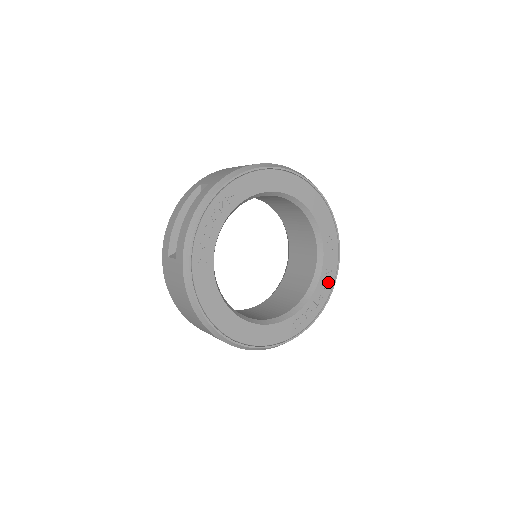
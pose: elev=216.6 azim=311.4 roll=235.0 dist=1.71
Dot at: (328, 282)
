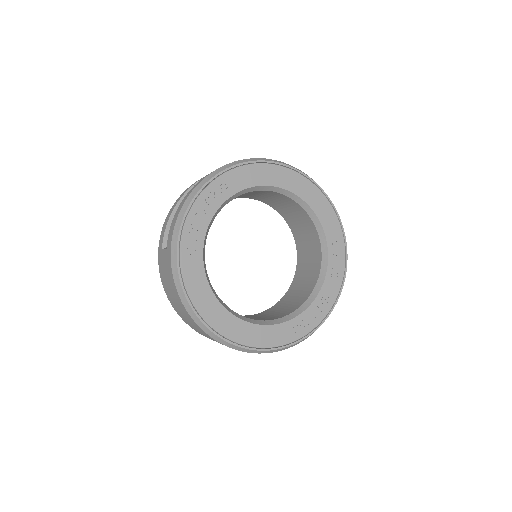
Dot at: (334, 287)
